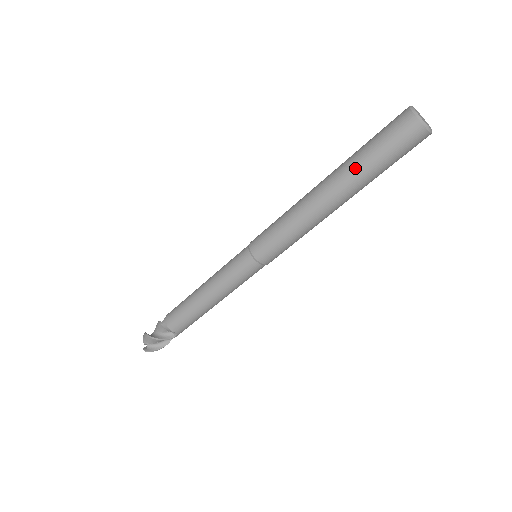
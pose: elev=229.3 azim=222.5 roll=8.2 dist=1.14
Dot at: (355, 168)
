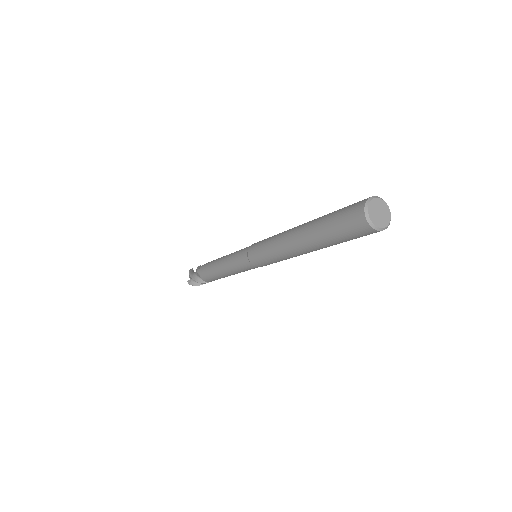
Dot at: (317, 234)
